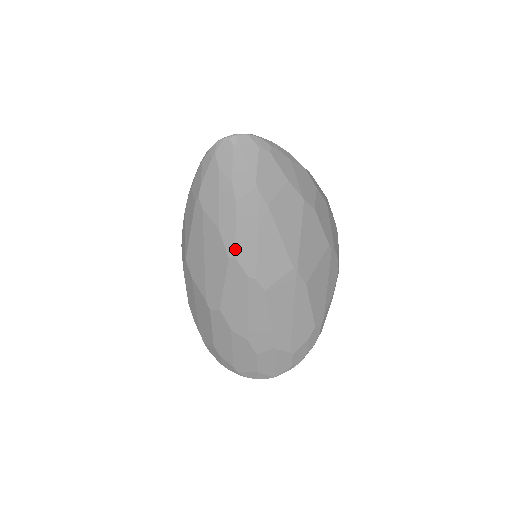
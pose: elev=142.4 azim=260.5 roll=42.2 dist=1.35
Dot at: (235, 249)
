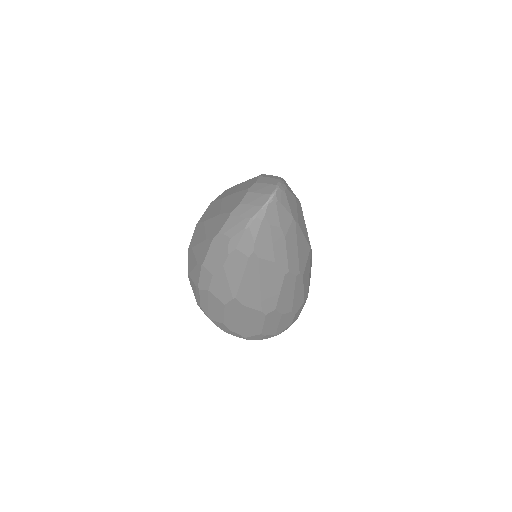
Dot at: (288, 266)
